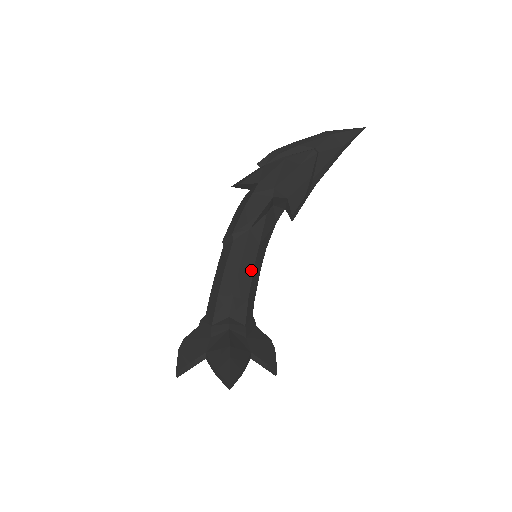
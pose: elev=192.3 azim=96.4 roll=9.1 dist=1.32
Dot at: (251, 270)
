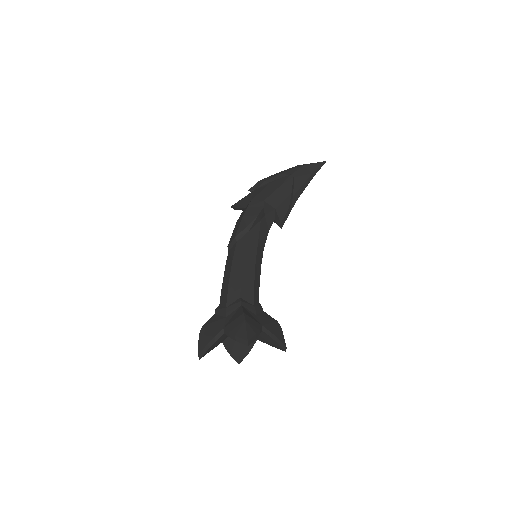
Dot at: (254, 262)
